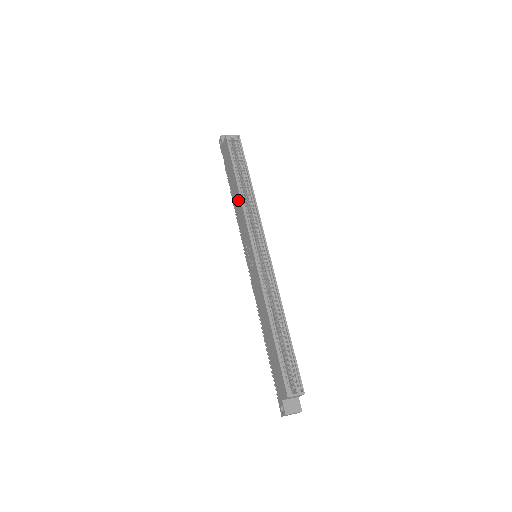
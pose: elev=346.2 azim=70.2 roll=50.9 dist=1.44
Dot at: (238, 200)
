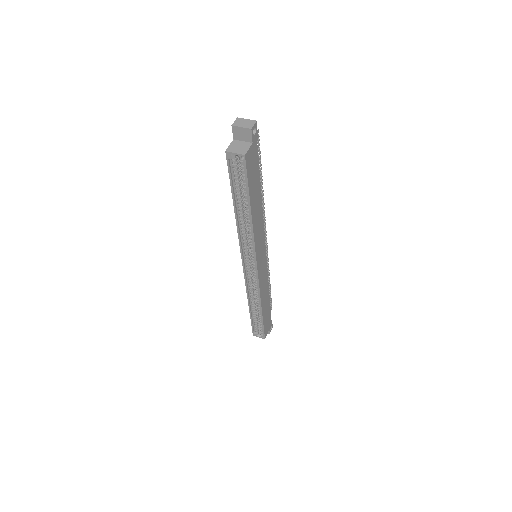
Dot at: occluded
